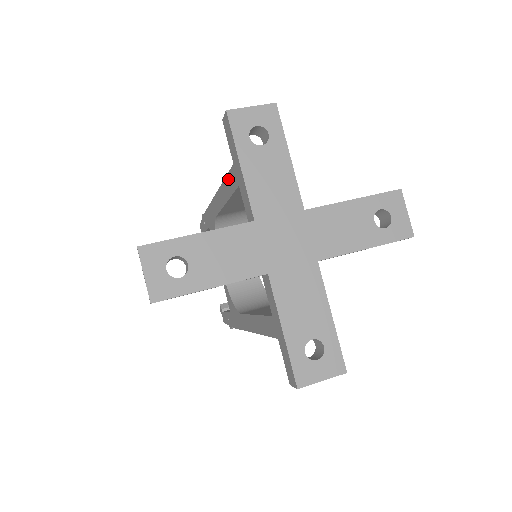
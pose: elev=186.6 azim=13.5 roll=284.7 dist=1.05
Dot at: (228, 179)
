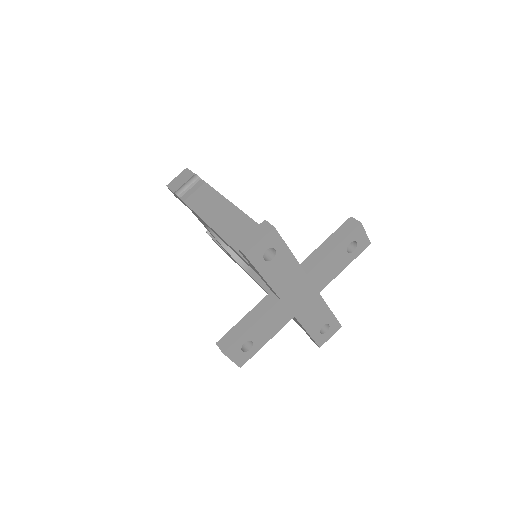
Dot at: (240, 256)
